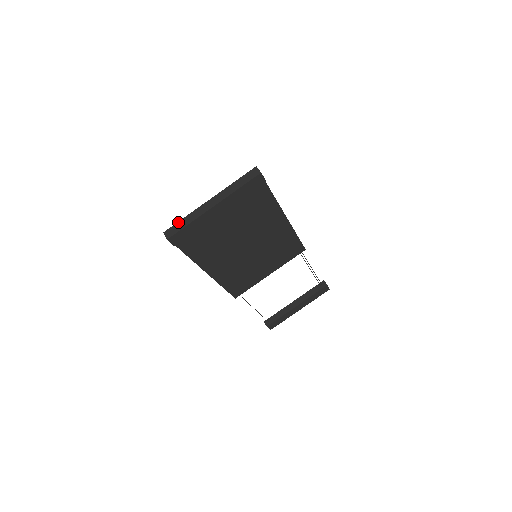
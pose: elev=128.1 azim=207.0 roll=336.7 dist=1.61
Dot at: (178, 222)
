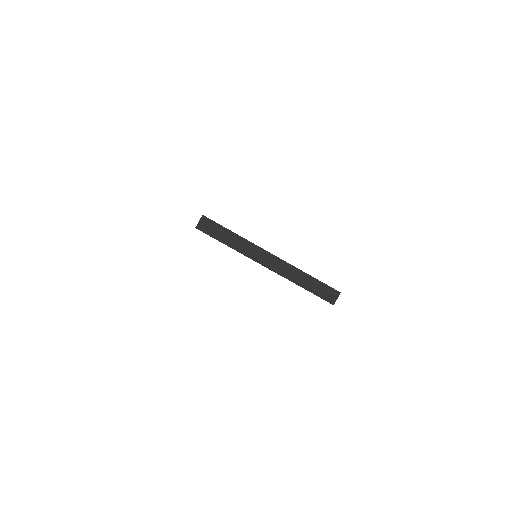
Dot at: (225, 228)
